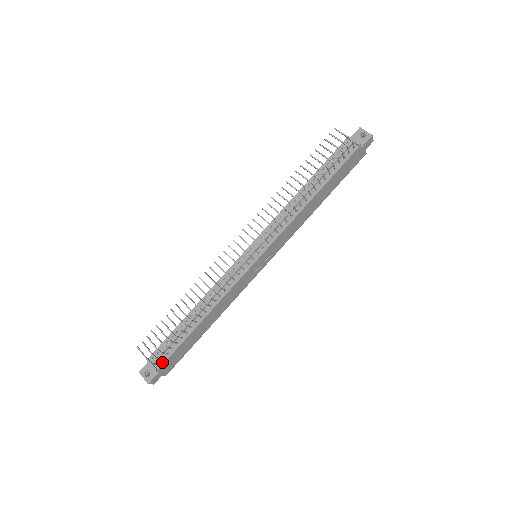
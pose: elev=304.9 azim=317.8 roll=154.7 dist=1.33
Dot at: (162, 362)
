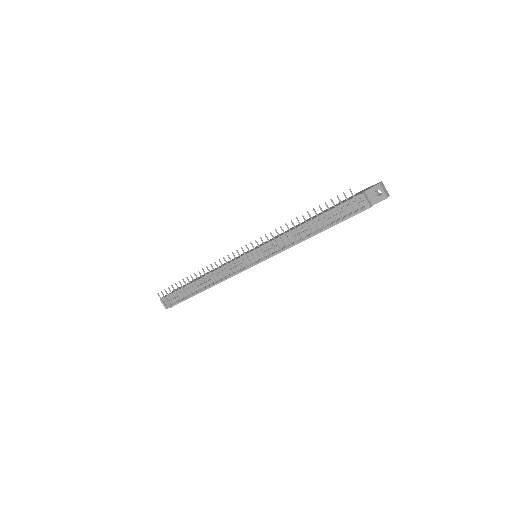
Dot at: (176, 303)
